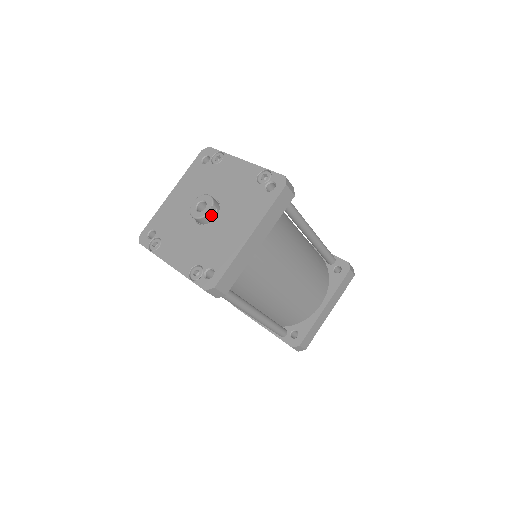
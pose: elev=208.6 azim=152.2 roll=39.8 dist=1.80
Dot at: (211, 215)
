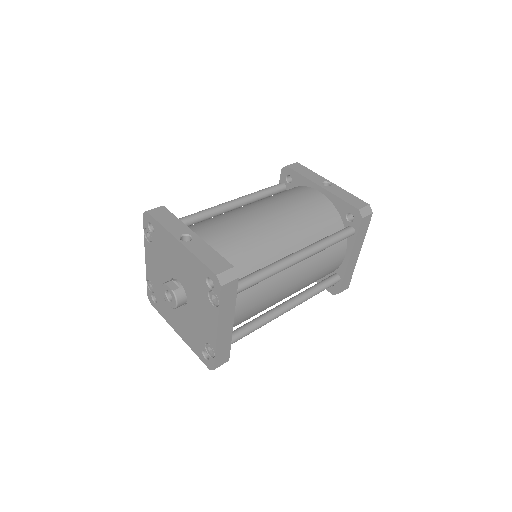
Dot at: occluded
